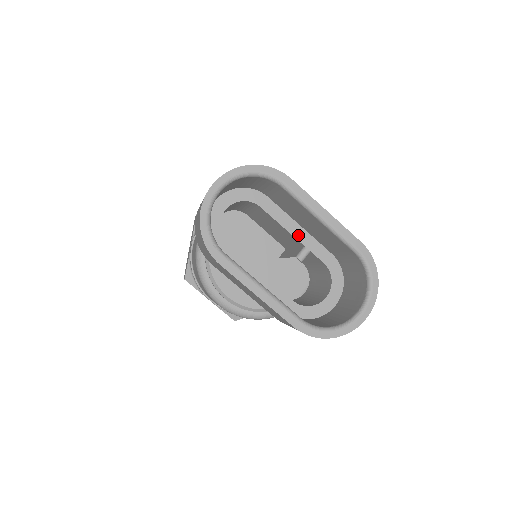
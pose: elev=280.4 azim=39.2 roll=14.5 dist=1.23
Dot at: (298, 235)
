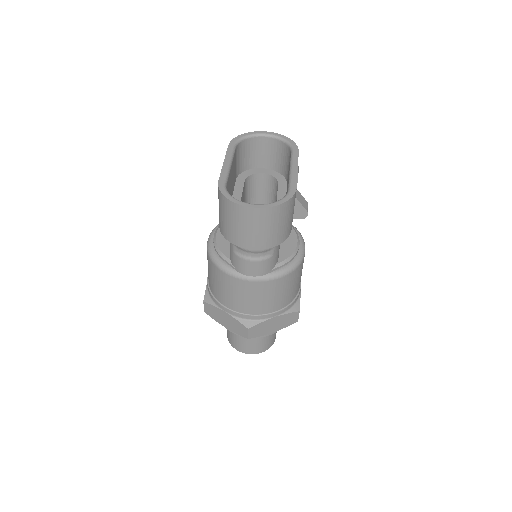
Dot at: occluded
